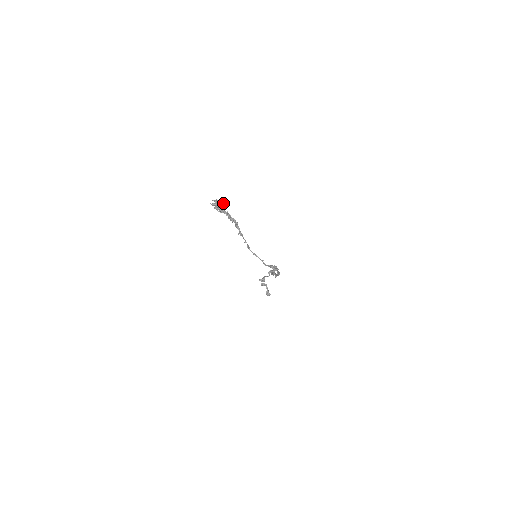
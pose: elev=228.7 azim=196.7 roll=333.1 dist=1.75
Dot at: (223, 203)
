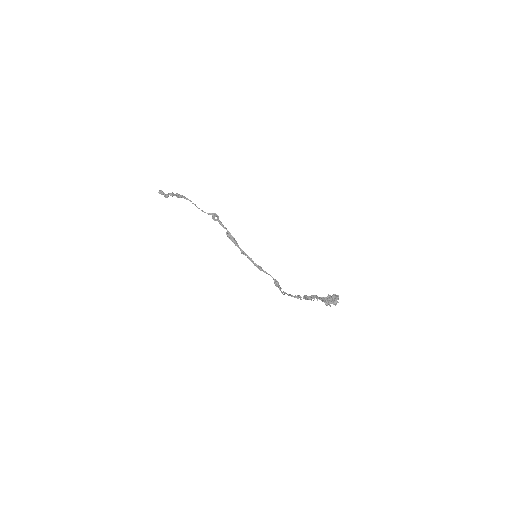
Dot at: (331, 296)
